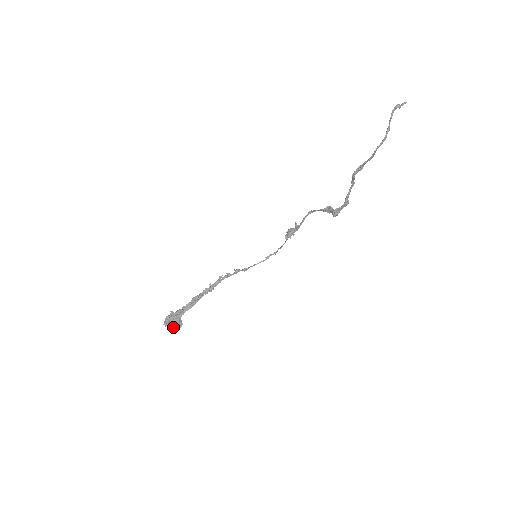
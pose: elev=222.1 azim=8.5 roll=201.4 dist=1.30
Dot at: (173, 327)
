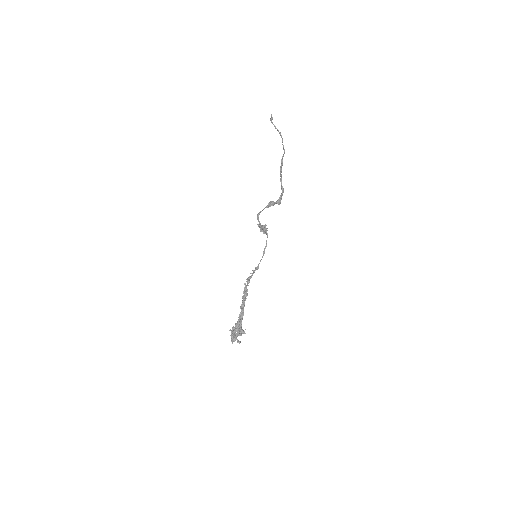
Dot at: (237, 340)
